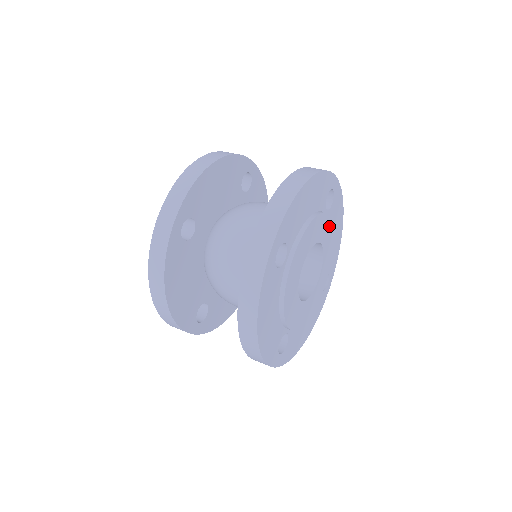
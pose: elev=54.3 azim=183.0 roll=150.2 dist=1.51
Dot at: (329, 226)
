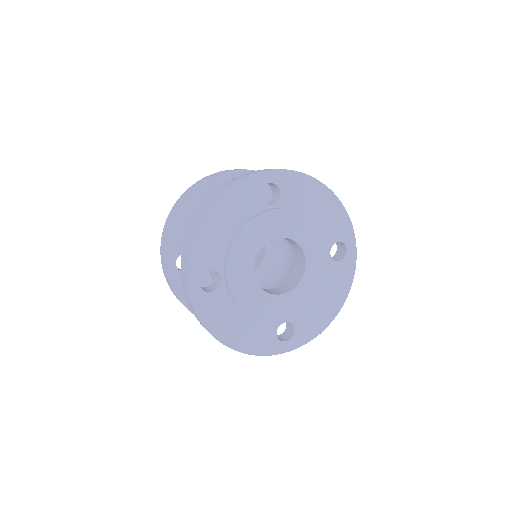
Dot at: (323, 266)
